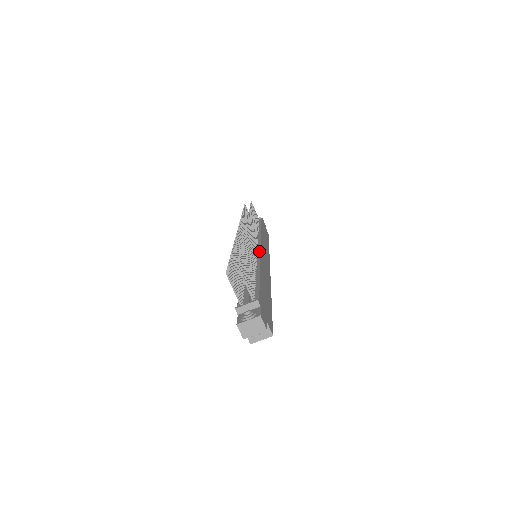
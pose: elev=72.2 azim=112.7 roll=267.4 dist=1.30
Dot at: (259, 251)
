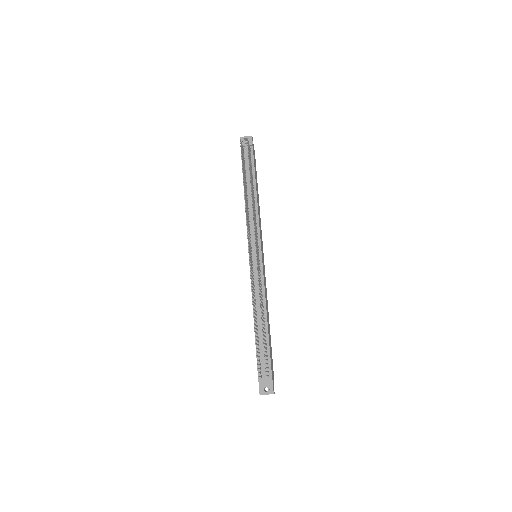
Dot at: (262, 268)
